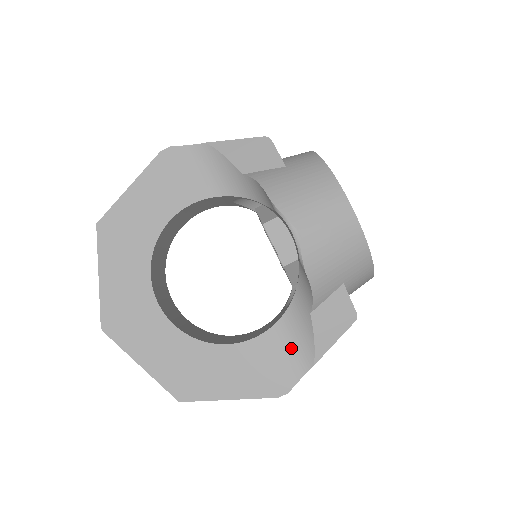
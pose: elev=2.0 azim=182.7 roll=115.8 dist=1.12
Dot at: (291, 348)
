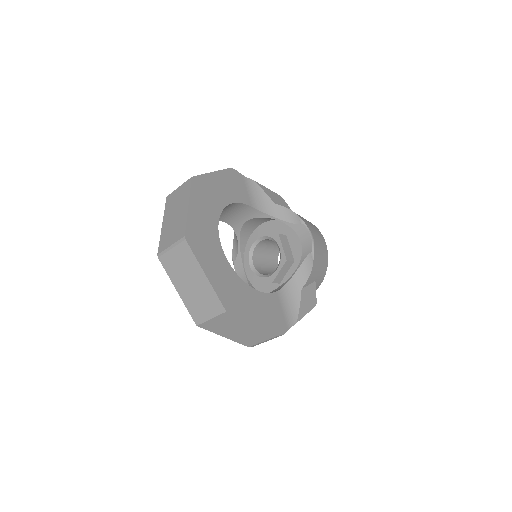
Dot at: (285, 309)
